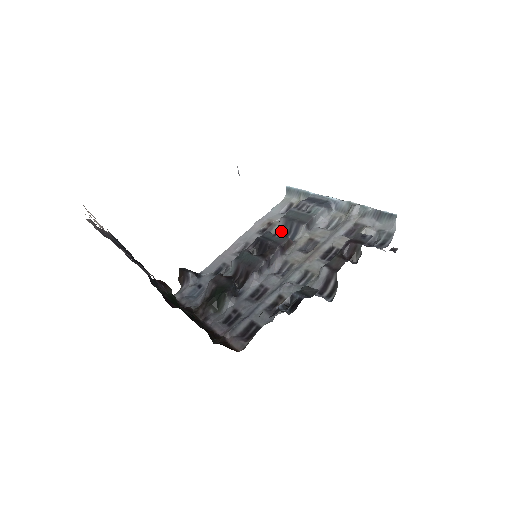
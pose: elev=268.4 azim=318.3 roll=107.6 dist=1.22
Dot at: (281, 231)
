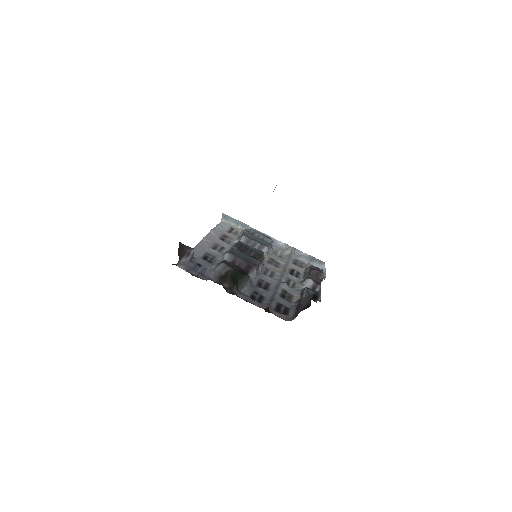
Dot at: occluded
